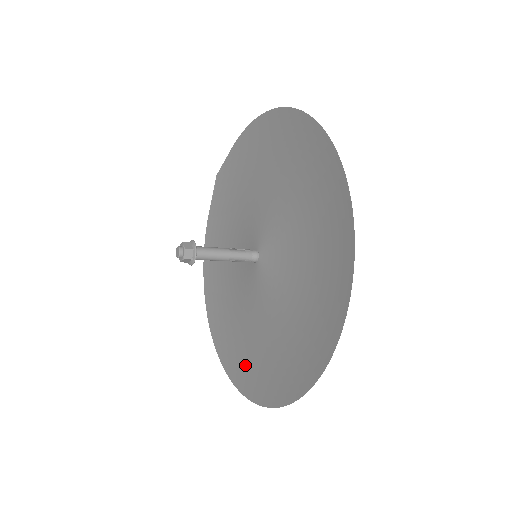
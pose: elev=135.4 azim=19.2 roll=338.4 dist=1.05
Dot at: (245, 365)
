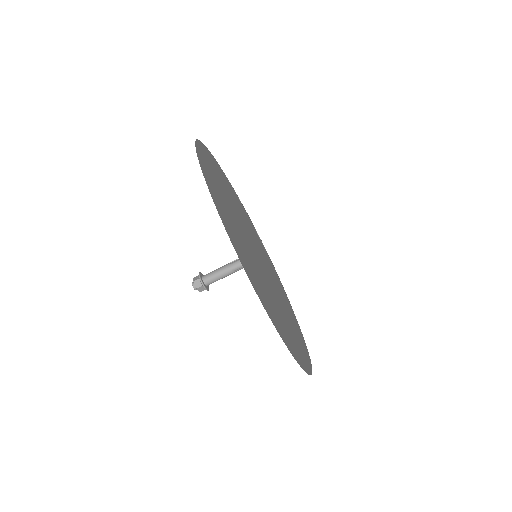
Dot at: occluded
